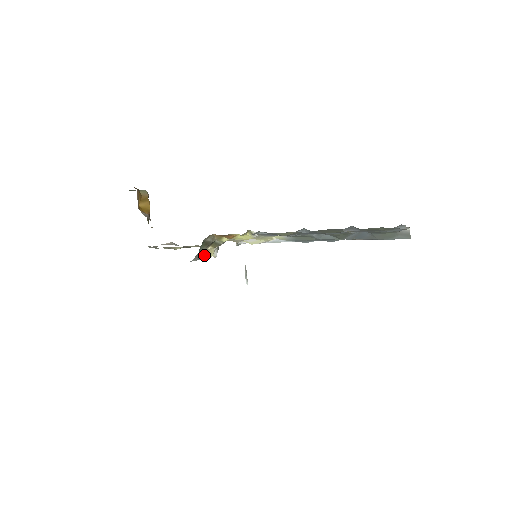
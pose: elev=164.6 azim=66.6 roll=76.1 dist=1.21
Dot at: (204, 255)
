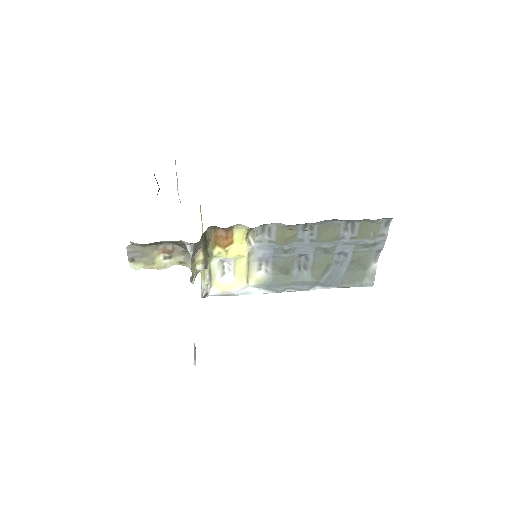
Dot at: (192, 262)
